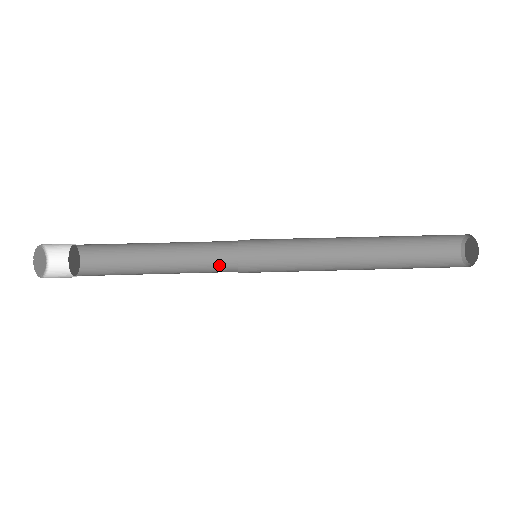
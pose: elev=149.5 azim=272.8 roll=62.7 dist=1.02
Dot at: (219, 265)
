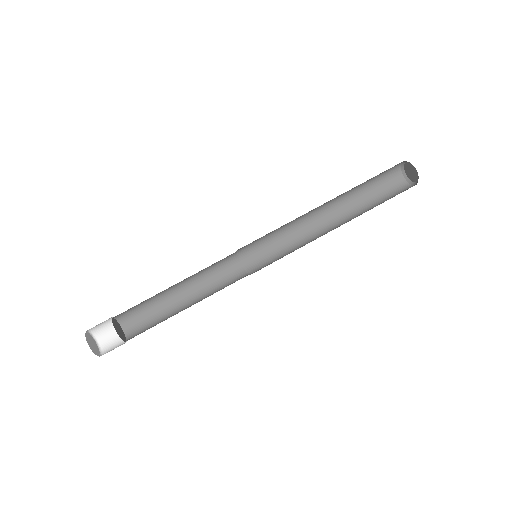
Dot at: (224, 265)
